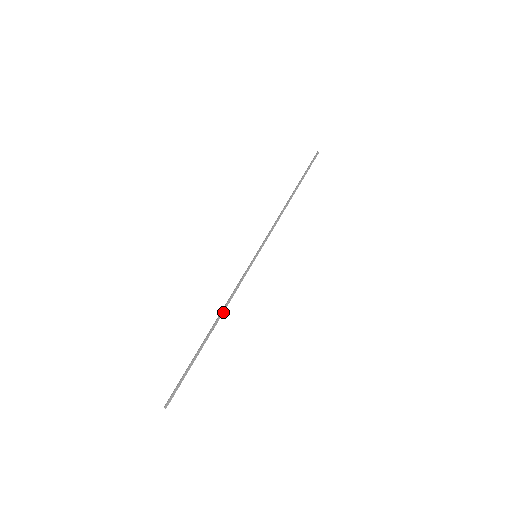
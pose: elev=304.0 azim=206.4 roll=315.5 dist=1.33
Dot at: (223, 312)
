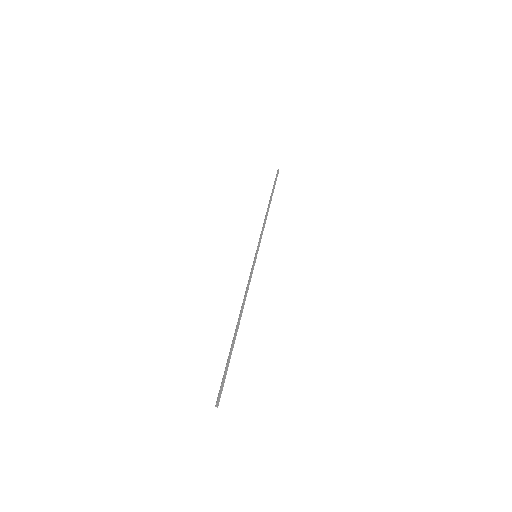
Dot at: (243, 308)
